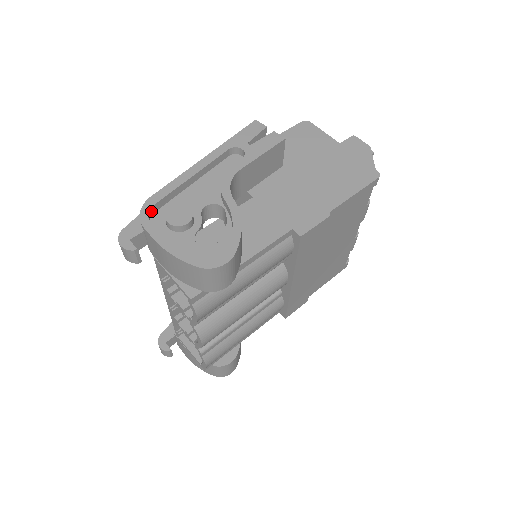
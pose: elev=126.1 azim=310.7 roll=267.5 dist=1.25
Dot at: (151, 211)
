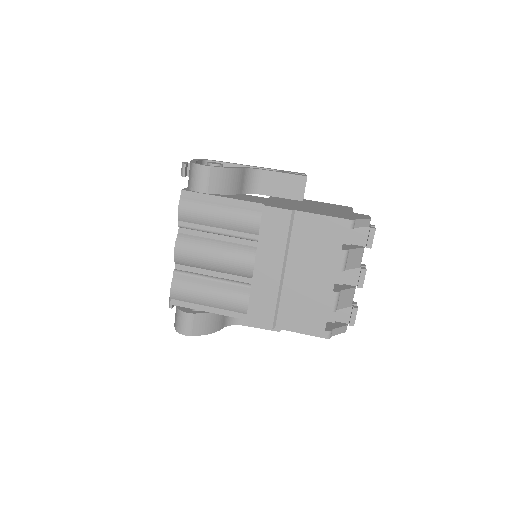
Dot at: occluded
